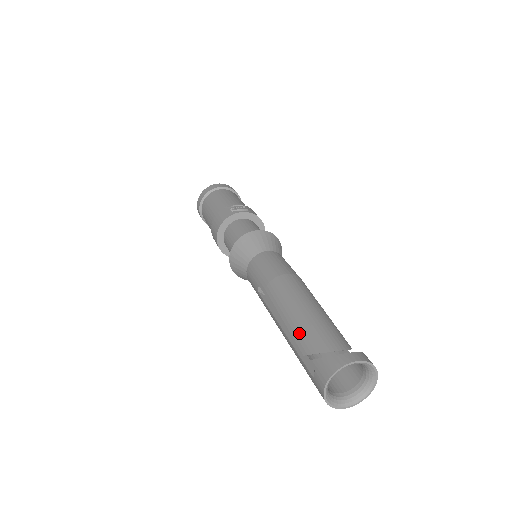
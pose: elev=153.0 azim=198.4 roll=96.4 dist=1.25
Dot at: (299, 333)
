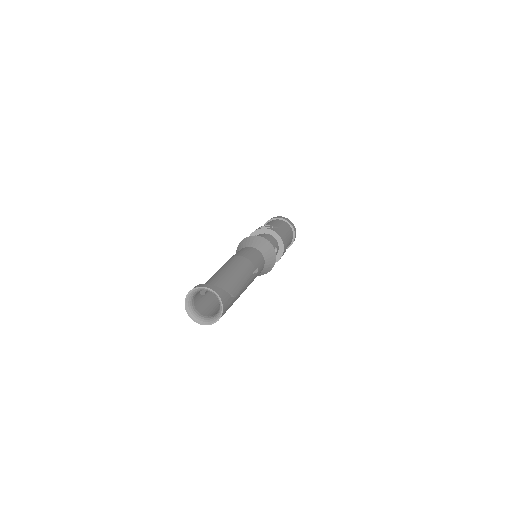
Dot at: occluded
